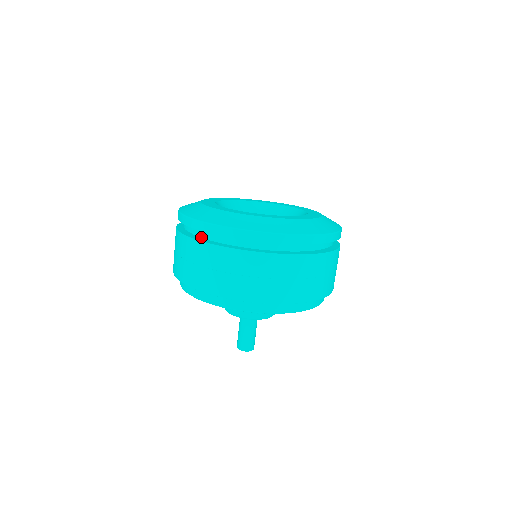
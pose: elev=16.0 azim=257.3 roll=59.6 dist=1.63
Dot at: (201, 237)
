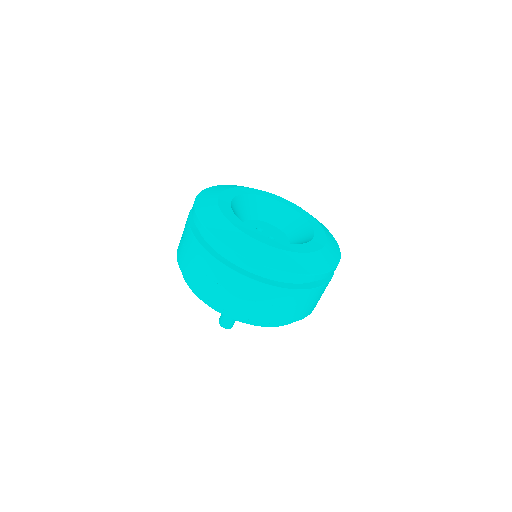
Dot at: (210, 244)
